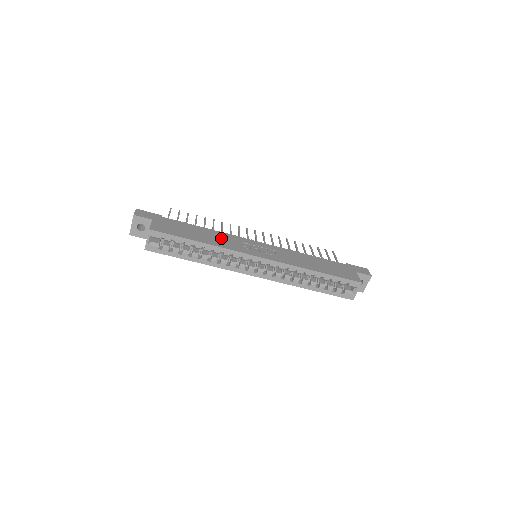
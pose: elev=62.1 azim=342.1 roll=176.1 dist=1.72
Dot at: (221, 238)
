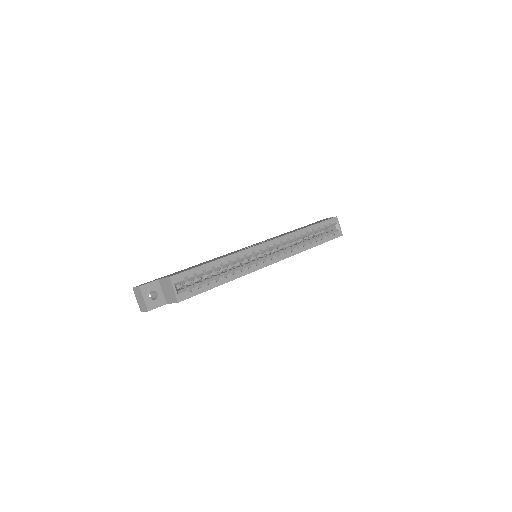
Dot at: occluded
